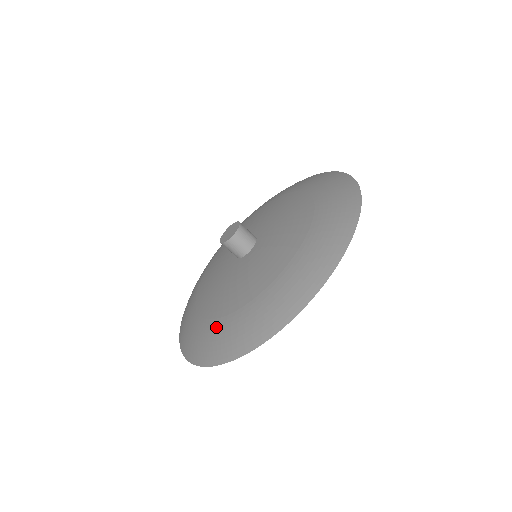
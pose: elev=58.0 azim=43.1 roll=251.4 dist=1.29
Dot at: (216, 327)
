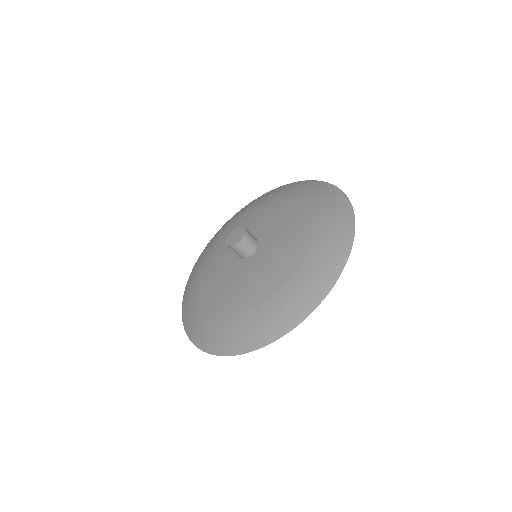
Dot at: (216, 321)
